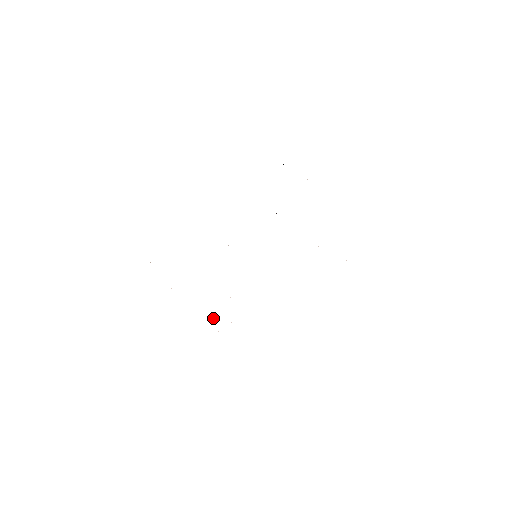
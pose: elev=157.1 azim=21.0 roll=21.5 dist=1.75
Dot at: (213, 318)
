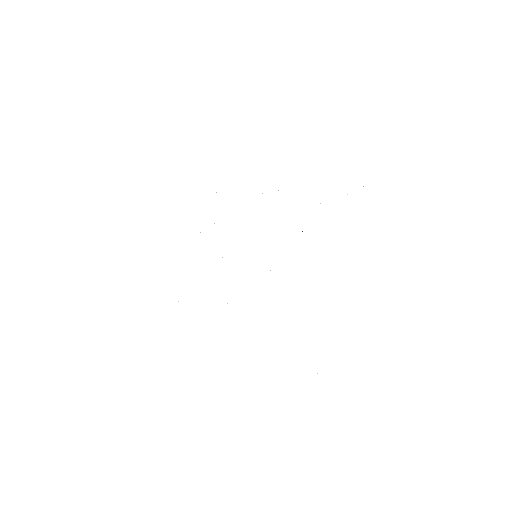
Dot at: occluded
